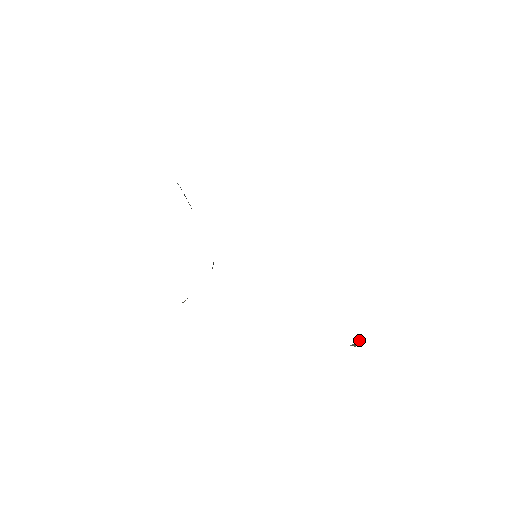
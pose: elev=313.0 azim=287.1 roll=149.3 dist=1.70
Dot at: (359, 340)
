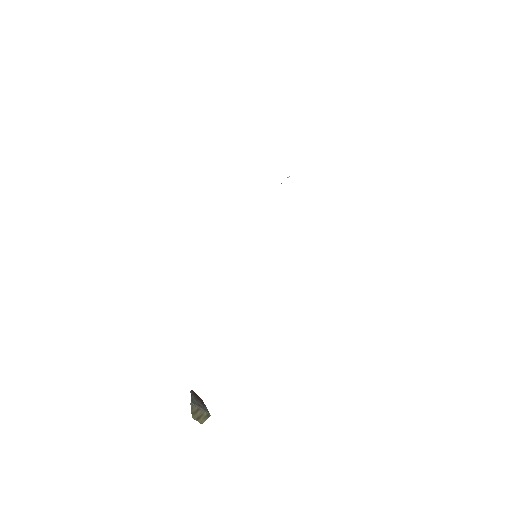
Dot at: (207, 412)
